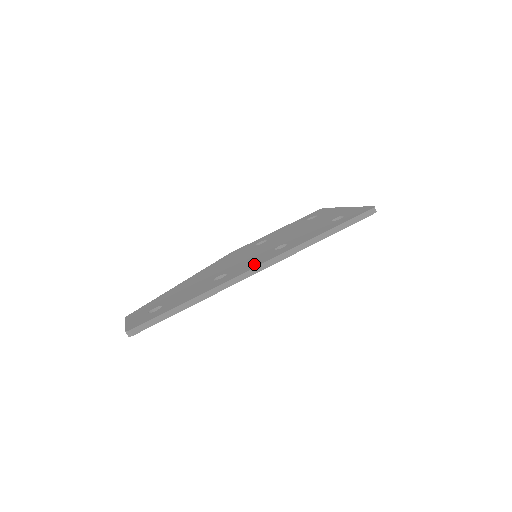
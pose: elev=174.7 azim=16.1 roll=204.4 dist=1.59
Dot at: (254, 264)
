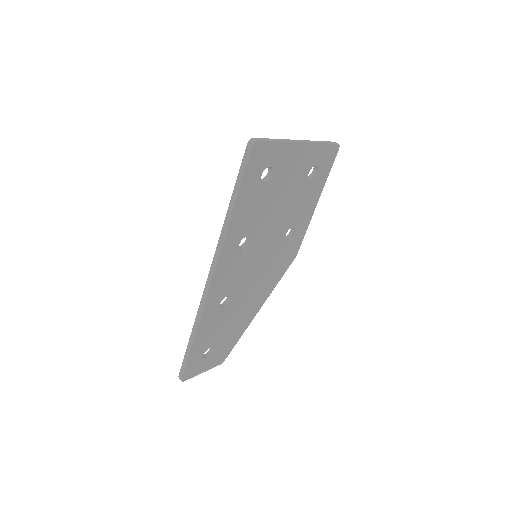
Dot at: occluded
